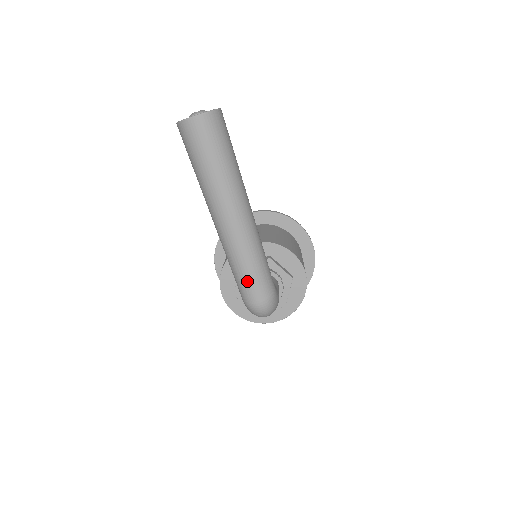
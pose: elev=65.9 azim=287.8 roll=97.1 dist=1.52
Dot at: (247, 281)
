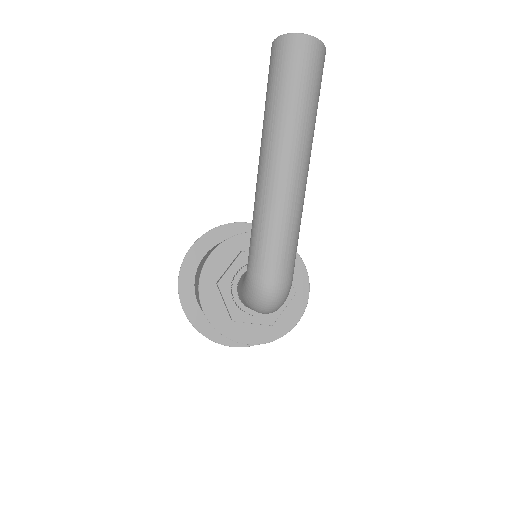
Dot at: (272, 247)
